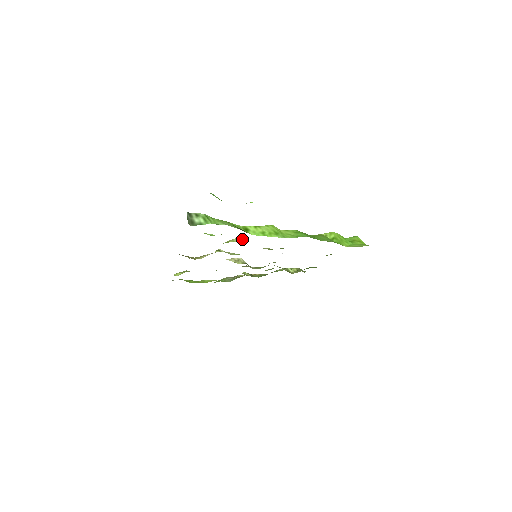
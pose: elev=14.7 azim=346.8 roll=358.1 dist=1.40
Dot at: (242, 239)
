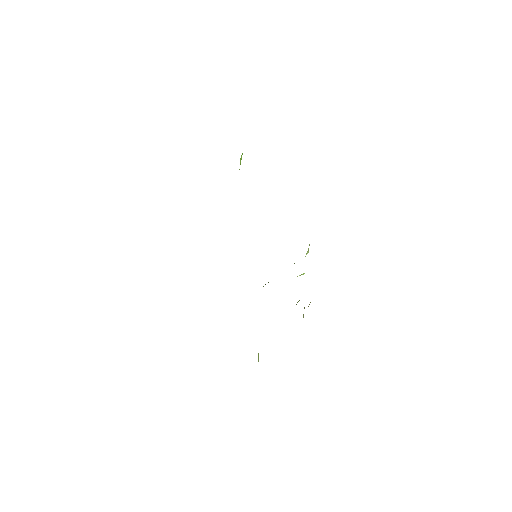
Dot at: occluded
